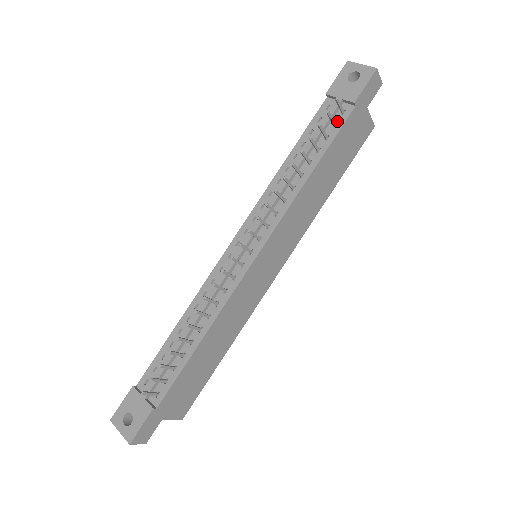
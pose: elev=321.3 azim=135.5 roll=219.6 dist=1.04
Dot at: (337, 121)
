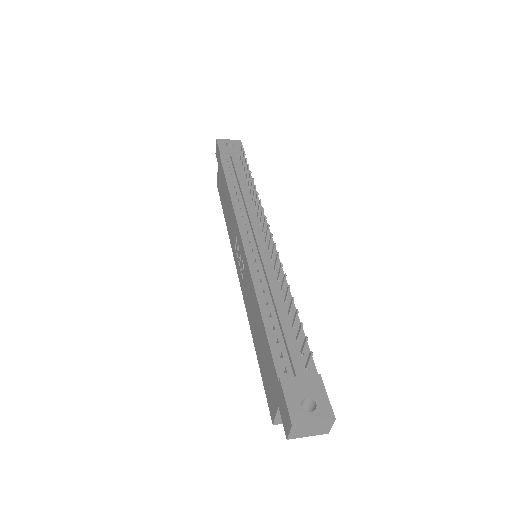
Dot at: (242, 165)
